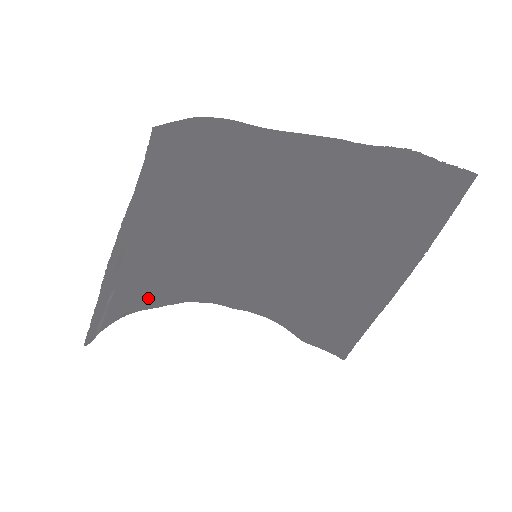
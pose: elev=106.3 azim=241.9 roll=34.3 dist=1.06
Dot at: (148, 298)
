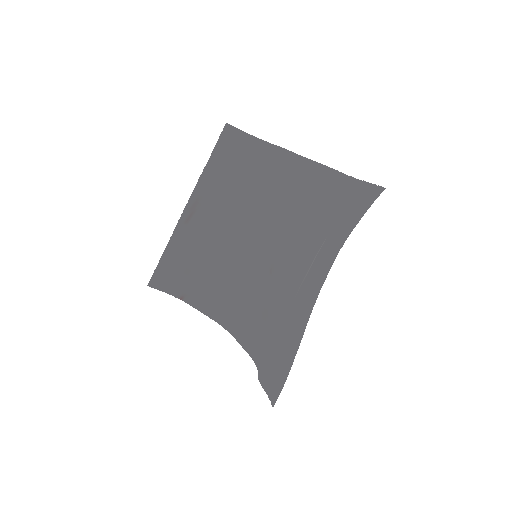
Dot at: (199, 294)
